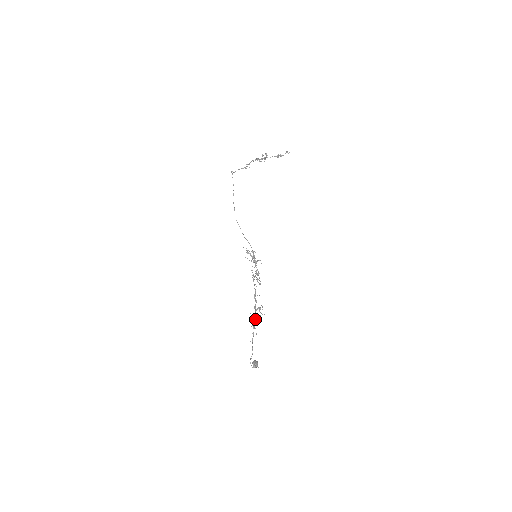
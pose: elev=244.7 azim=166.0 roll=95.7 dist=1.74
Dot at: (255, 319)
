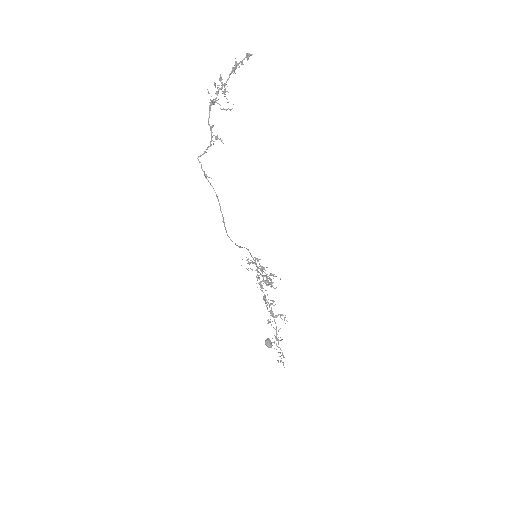
Dot at: occluded
